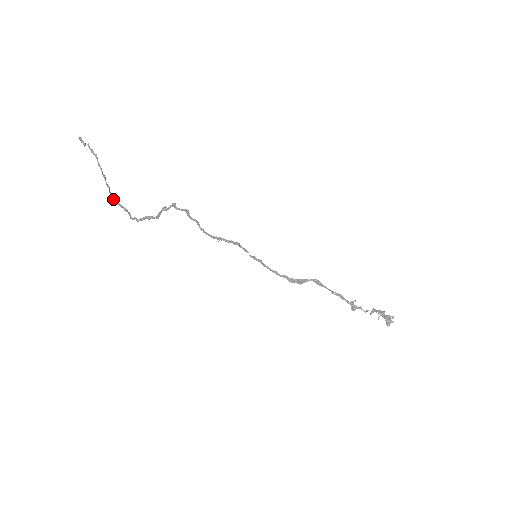
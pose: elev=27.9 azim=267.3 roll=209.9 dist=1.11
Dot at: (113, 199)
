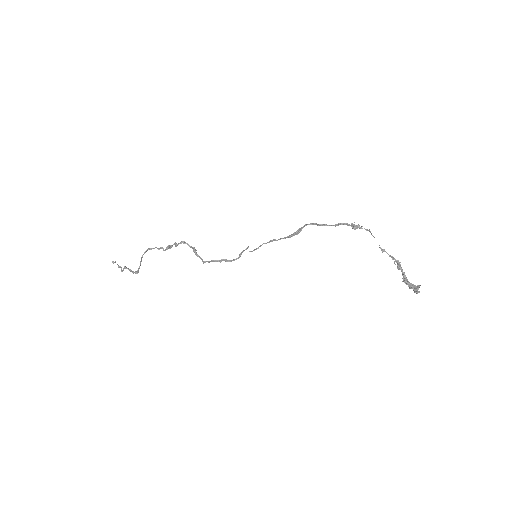
Dot at: (128, 268)
